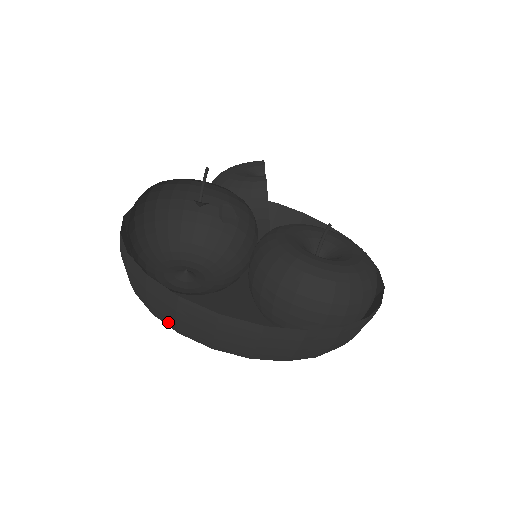
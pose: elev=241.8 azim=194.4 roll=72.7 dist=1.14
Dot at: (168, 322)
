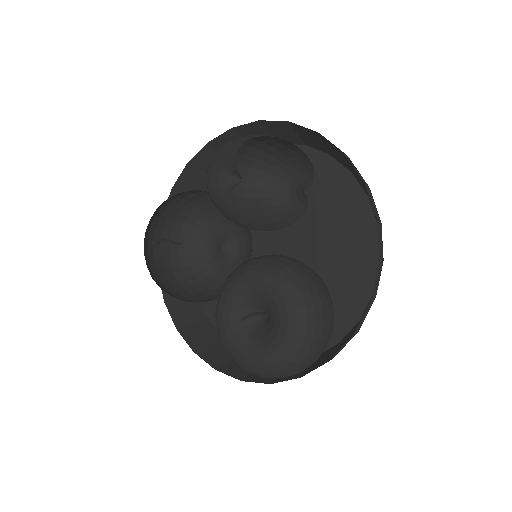
Dot at: (198, 313)
